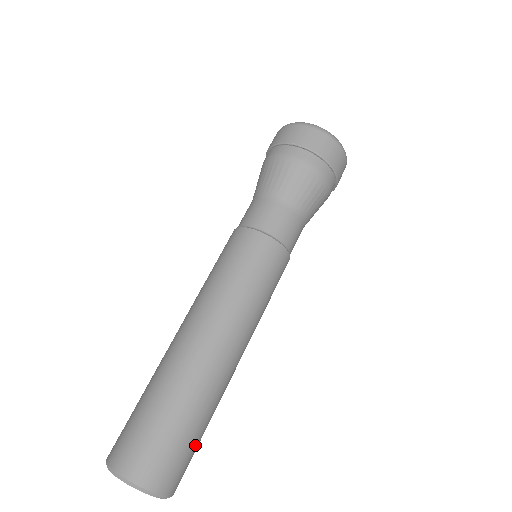
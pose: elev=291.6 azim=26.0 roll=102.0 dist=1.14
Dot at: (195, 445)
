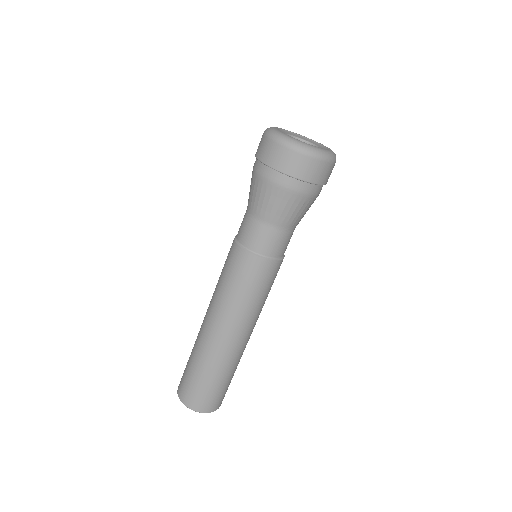
Dot at: occluded
